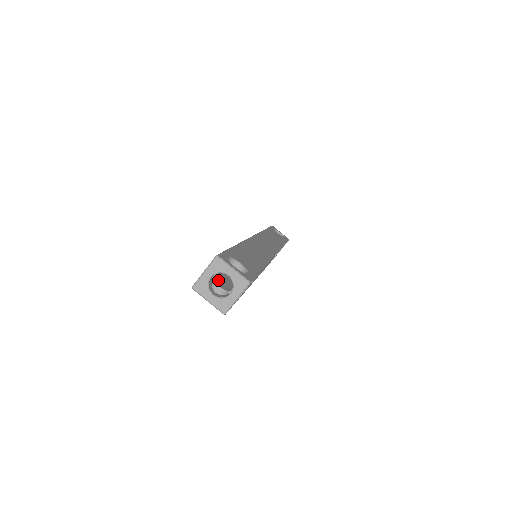
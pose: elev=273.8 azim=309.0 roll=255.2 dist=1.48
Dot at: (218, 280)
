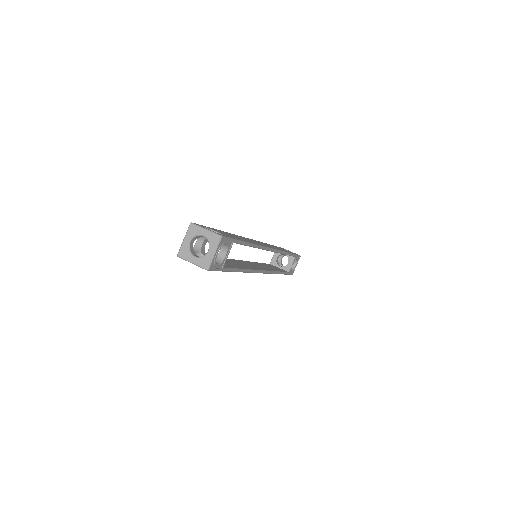
Dot at: (204, 253)
